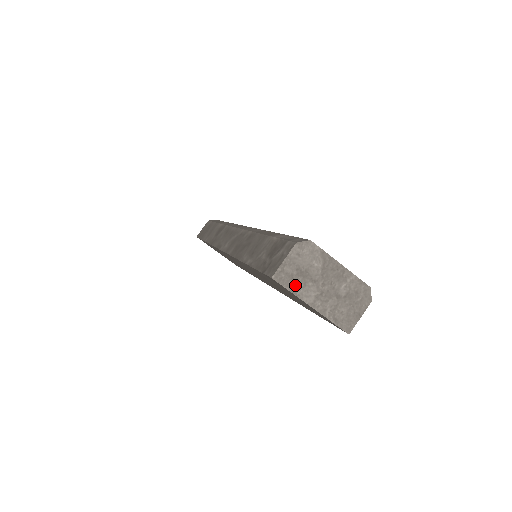
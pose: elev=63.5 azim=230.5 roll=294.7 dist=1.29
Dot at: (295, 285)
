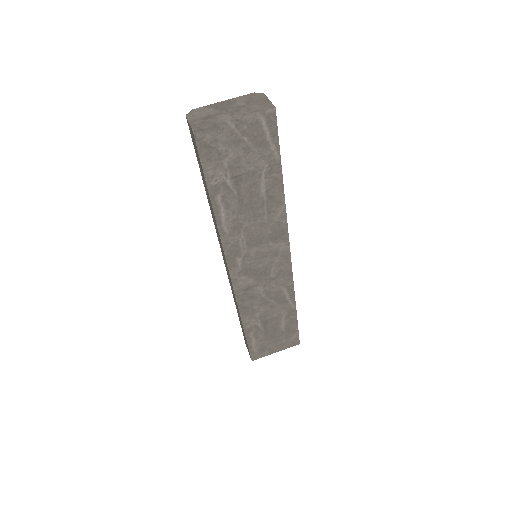
Dot at: (211, 122)
